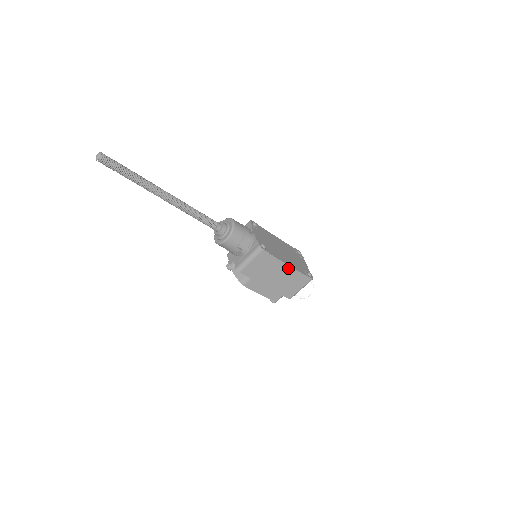
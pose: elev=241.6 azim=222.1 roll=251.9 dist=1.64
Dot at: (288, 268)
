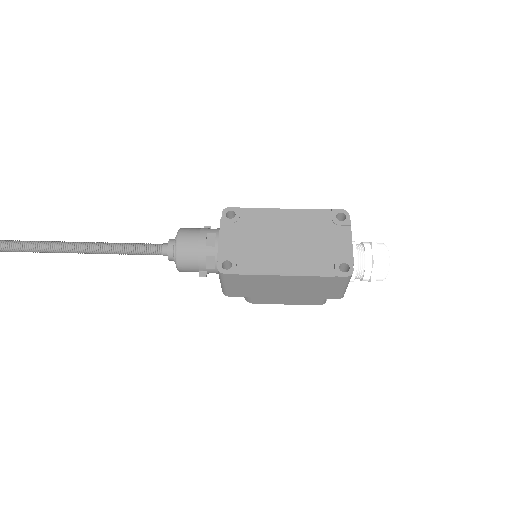
Dot at: (289, 277)
